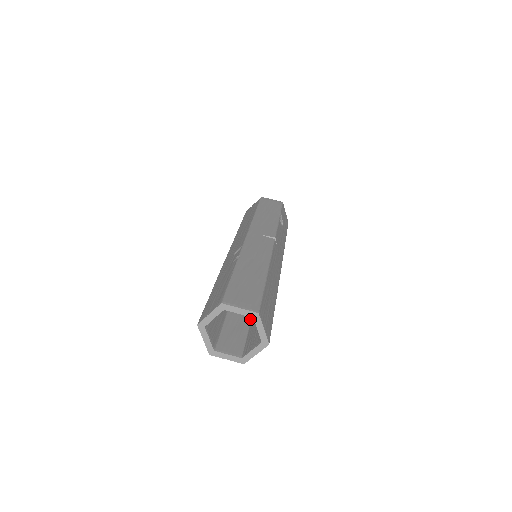
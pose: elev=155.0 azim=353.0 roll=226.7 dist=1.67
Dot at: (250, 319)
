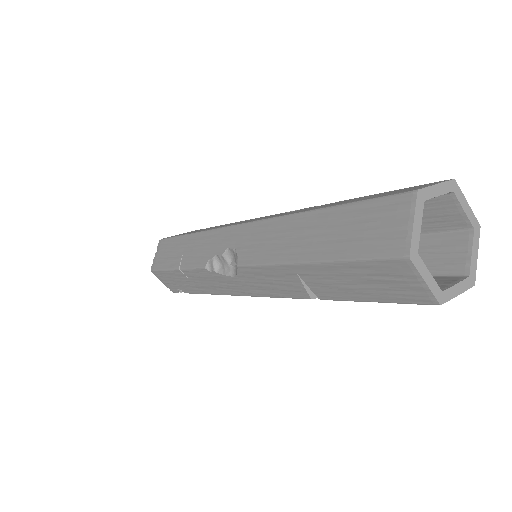
Dot at: occluded
